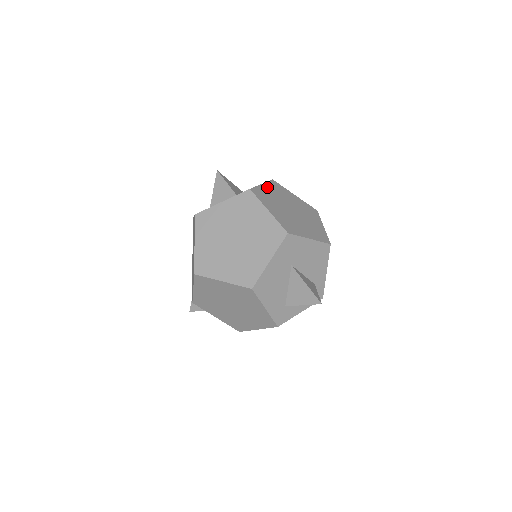
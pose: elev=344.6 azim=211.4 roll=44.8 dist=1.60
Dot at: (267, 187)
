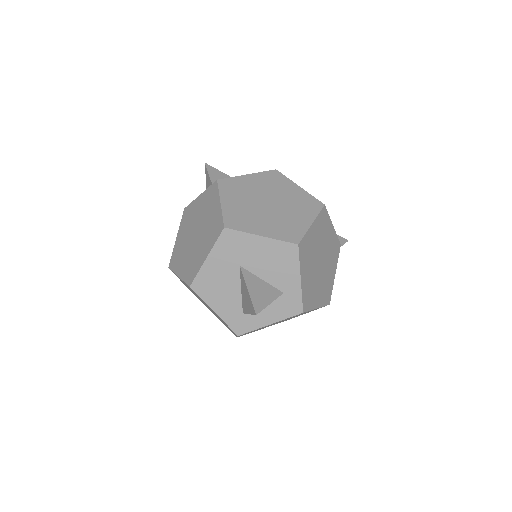
Dot at: (253, 178)
